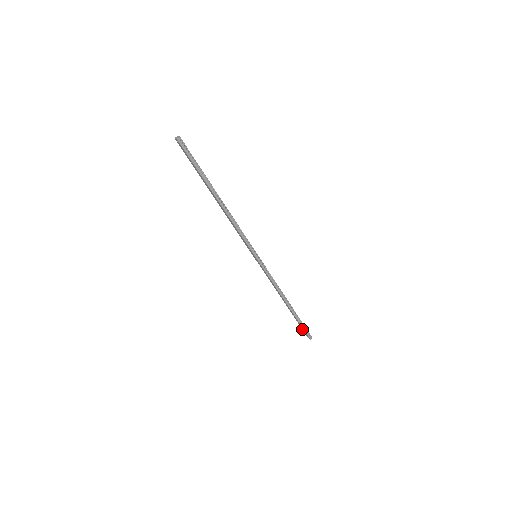
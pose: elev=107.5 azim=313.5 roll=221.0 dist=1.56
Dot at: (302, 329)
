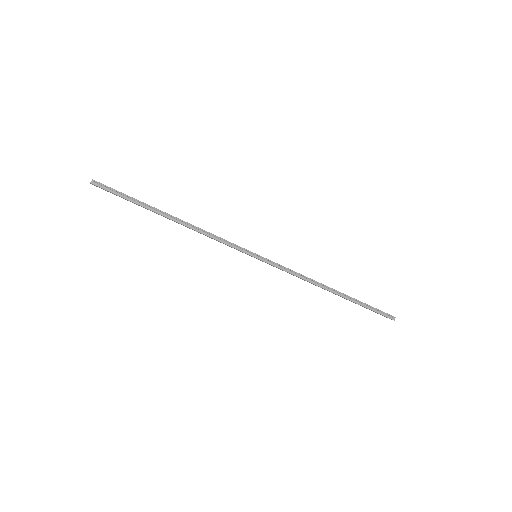
Dot at: occluded
